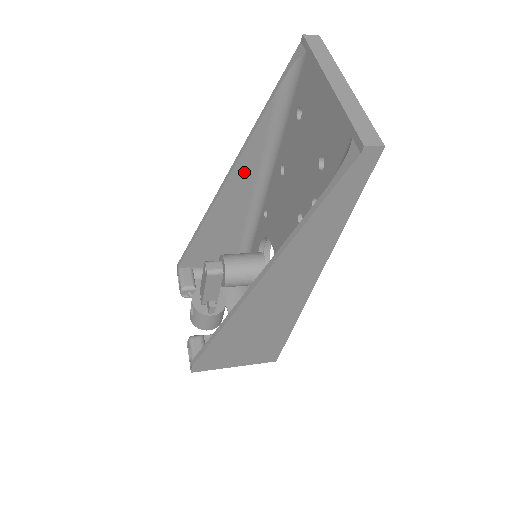
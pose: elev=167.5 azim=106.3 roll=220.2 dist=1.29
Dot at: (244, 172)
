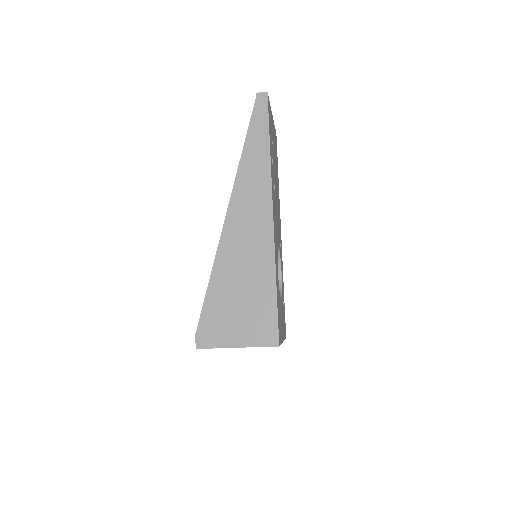
Dot at: occluded
